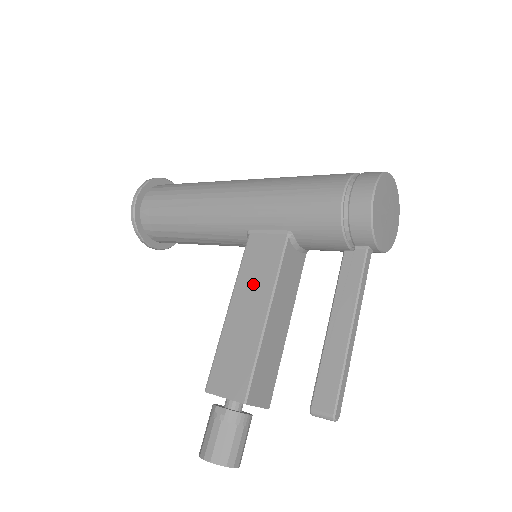
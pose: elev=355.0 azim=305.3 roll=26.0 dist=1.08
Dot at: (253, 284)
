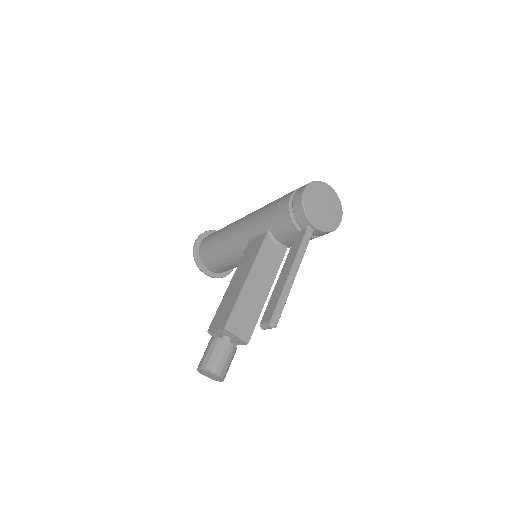
Dot at: (244, 265)
